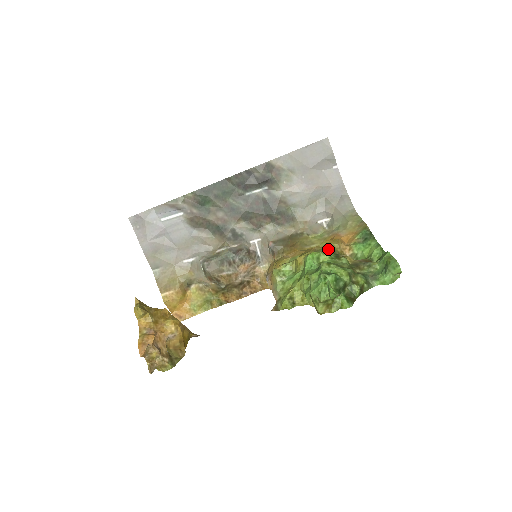
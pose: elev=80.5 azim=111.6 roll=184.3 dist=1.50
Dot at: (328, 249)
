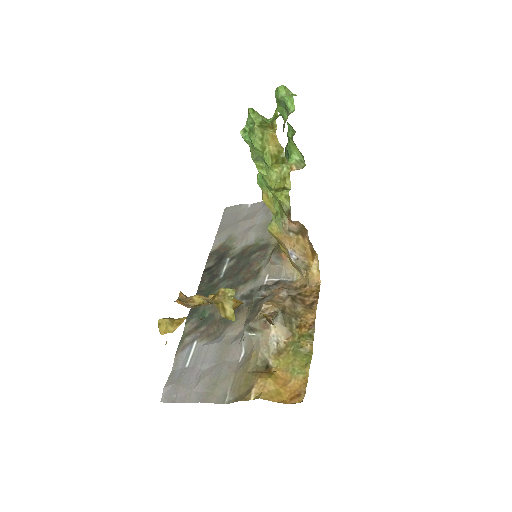
Dot at: occluded
